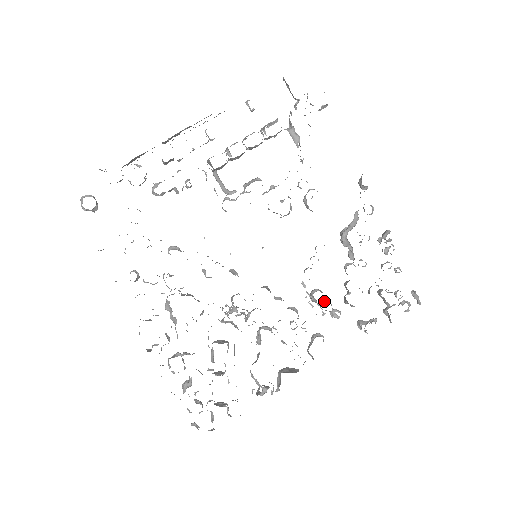
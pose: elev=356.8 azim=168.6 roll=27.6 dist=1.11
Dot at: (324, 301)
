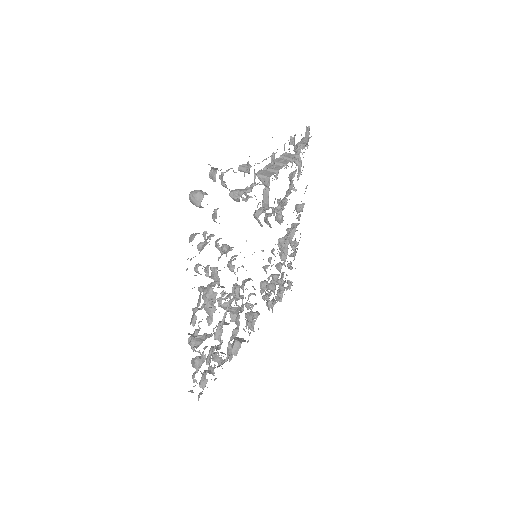
Dot at: (268, 289)
